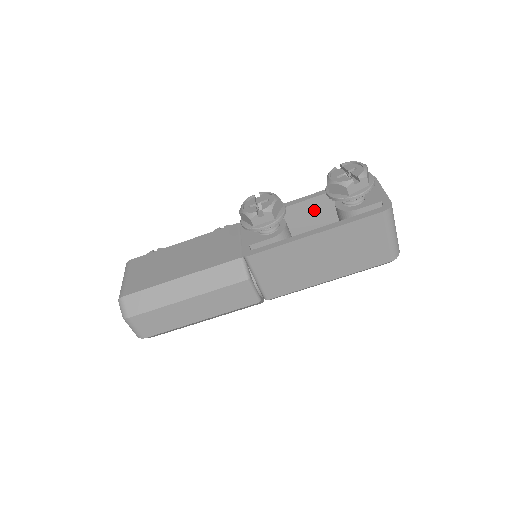
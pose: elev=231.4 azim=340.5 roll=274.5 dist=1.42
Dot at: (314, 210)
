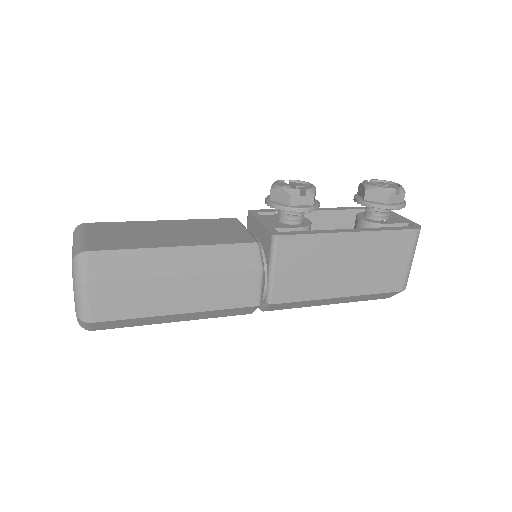
Dot at: (324, 225)
